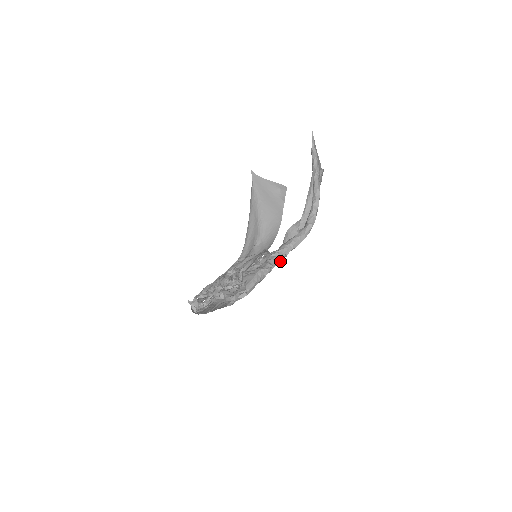
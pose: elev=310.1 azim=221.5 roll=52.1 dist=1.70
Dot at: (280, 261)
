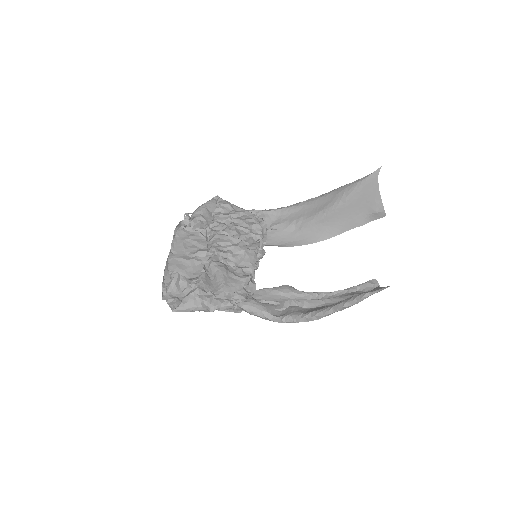
Dot at: (233, 309)
